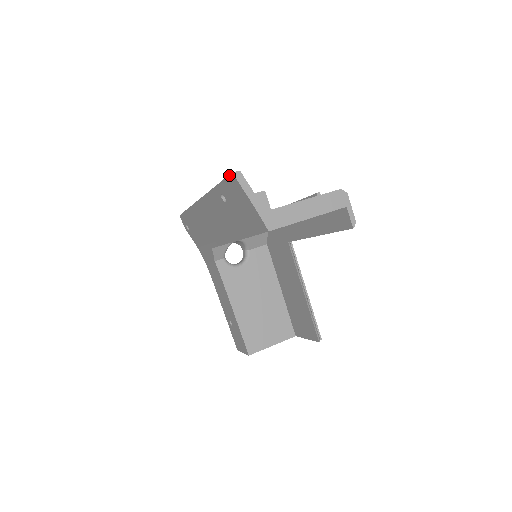
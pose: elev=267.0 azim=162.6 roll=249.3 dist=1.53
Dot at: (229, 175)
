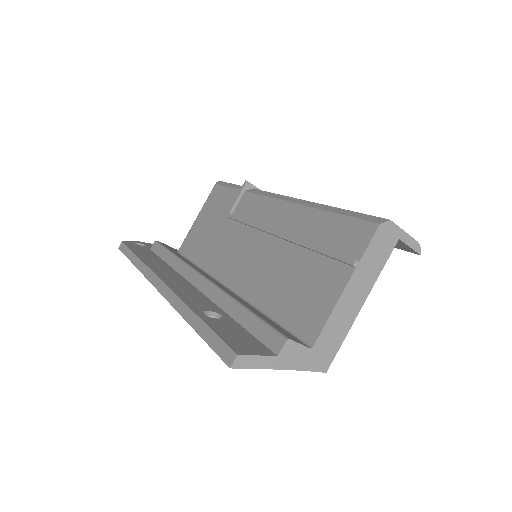
Dot at: (222, 360)
